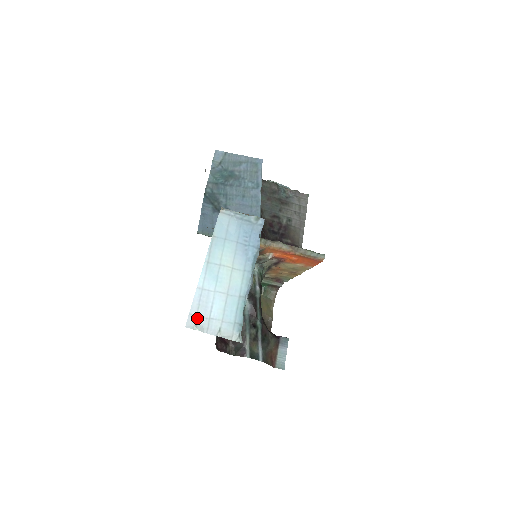
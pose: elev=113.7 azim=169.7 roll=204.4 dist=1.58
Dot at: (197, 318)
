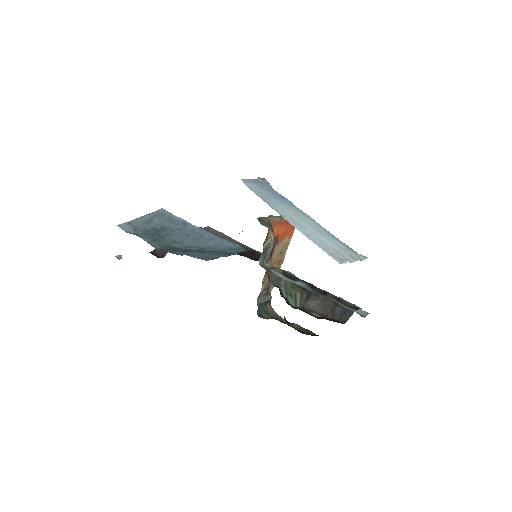
Dot at: (334, 255)
